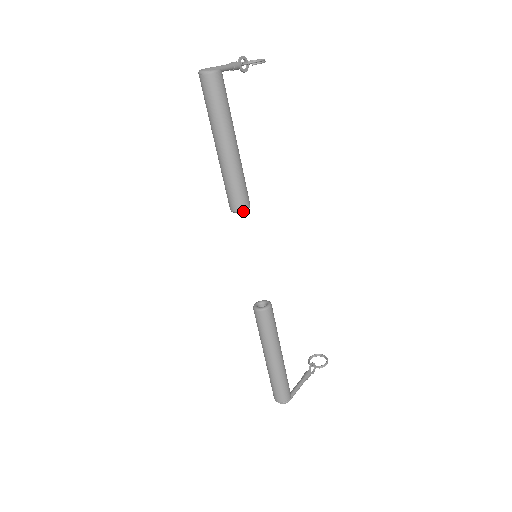
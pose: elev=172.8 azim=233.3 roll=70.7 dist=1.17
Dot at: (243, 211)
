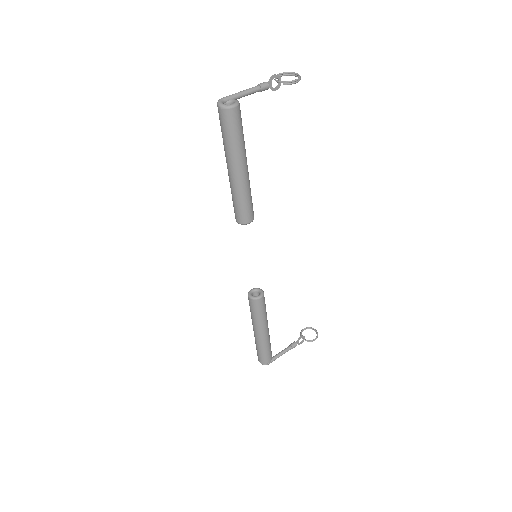
Dot at: (245, 224)
